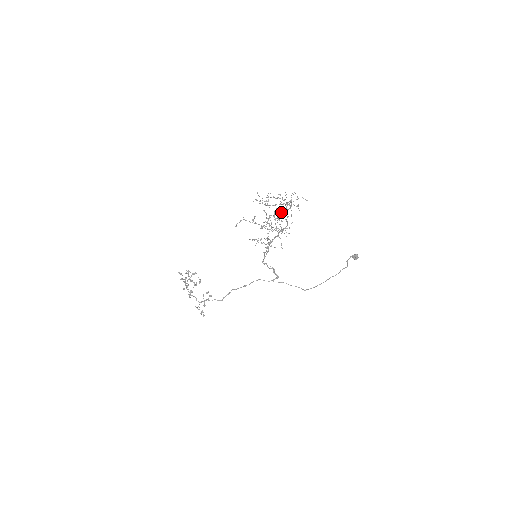
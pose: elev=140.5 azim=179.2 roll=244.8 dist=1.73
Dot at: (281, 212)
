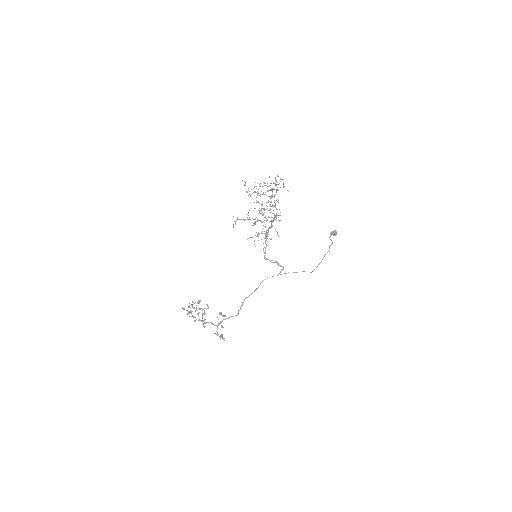
Dot at: occluded
